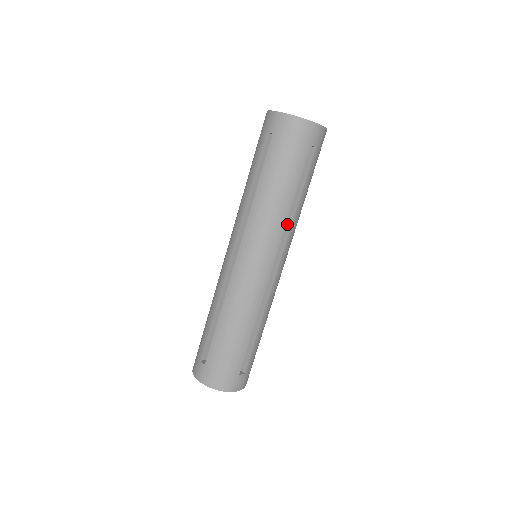
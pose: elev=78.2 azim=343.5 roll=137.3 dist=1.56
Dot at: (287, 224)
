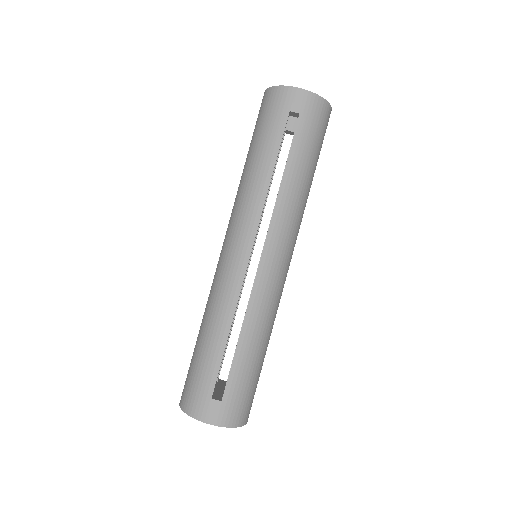
Dot at: occluded
